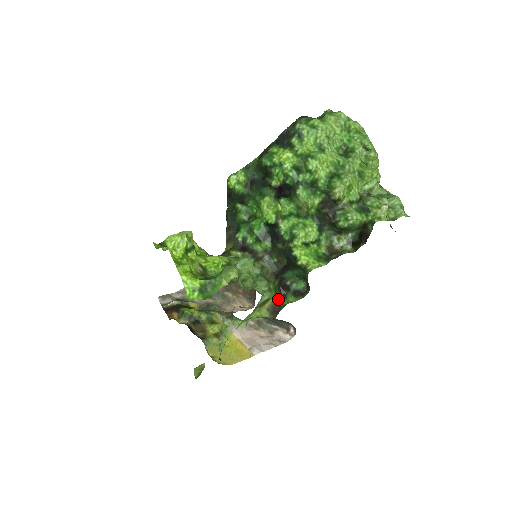
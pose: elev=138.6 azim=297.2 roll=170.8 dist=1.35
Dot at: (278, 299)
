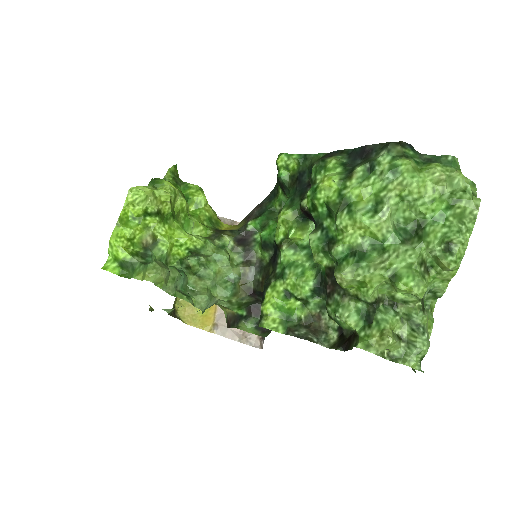
Dot at: (240, 315)
